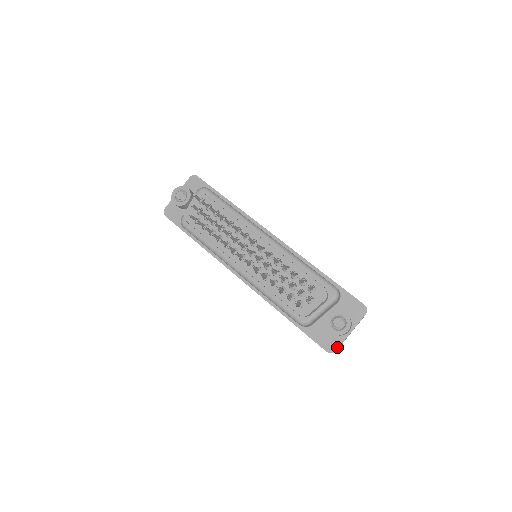
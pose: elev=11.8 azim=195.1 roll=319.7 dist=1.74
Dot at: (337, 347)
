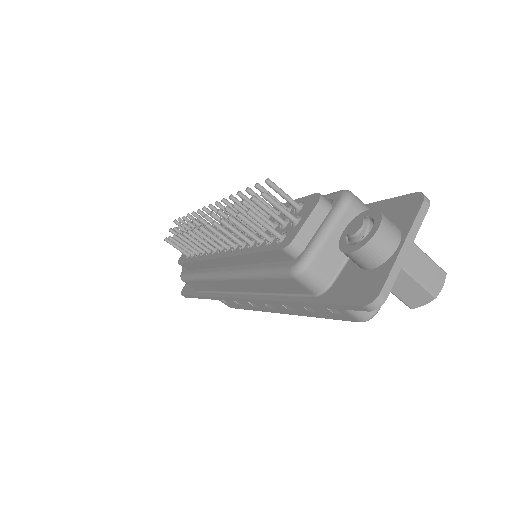
Dot at: (381, 285)
